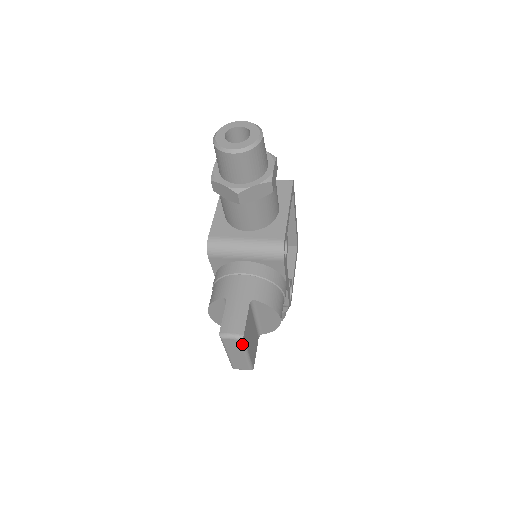
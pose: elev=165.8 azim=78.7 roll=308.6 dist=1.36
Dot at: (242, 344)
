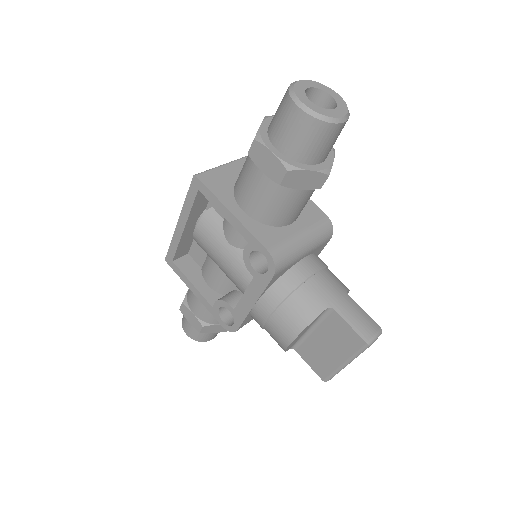
Dot at: occluded
